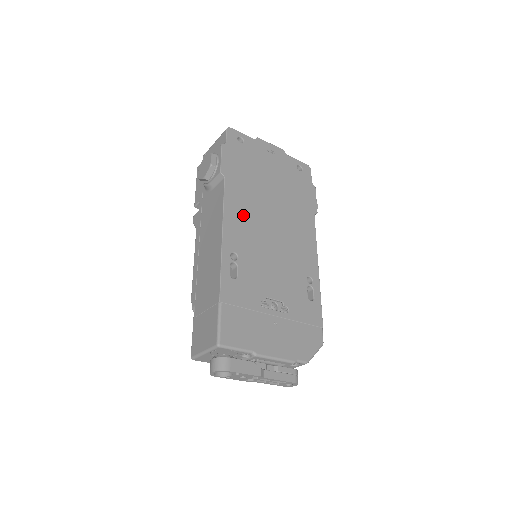
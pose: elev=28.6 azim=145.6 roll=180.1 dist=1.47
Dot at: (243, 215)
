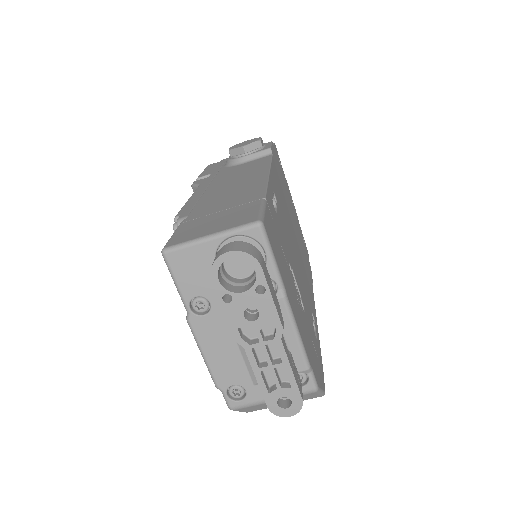
Dot at: (280, 192)
